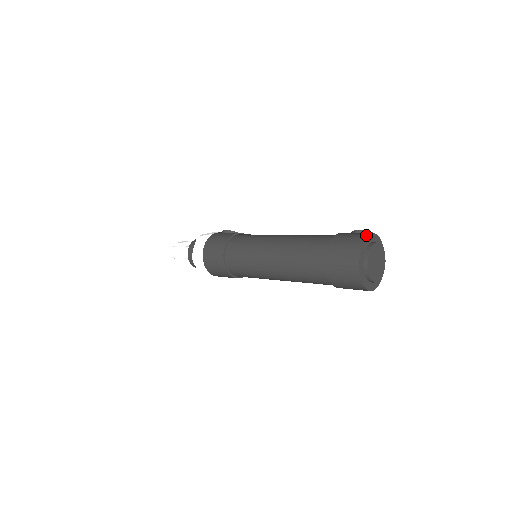
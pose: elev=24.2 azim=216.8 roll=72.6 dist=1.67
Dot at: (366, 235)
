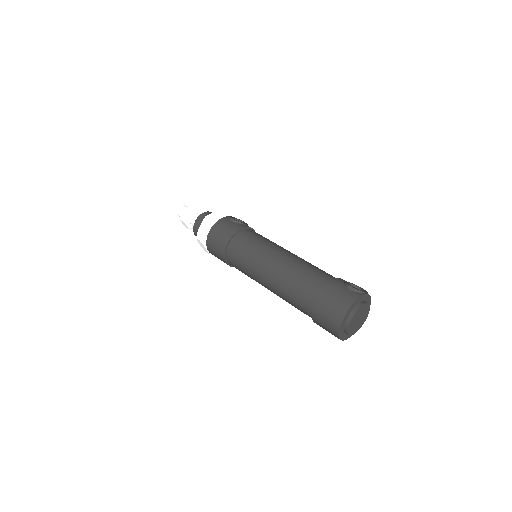
Dot at: (355, 298)
